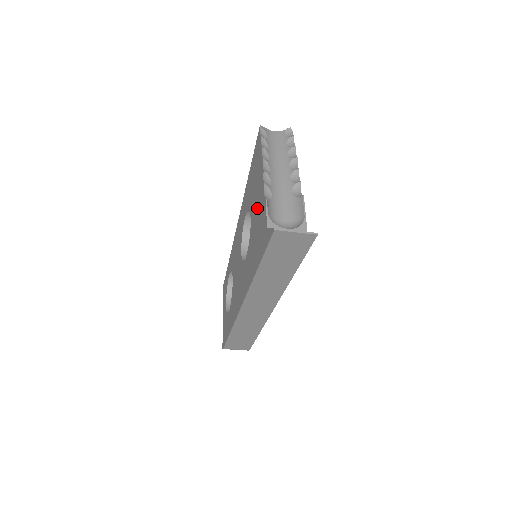
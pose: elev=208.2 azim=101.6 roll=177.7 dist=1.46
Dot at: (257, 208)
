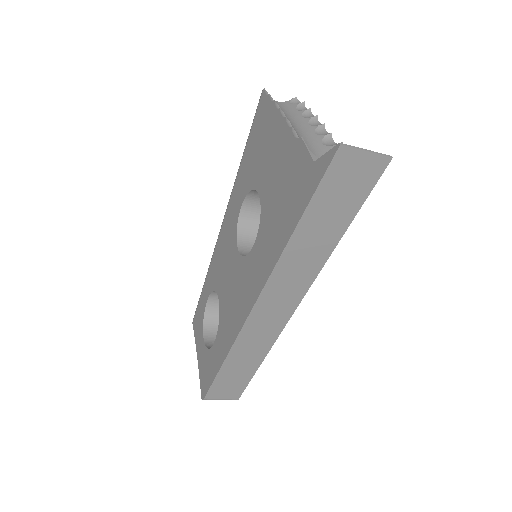
Dot at: (277, 167)
